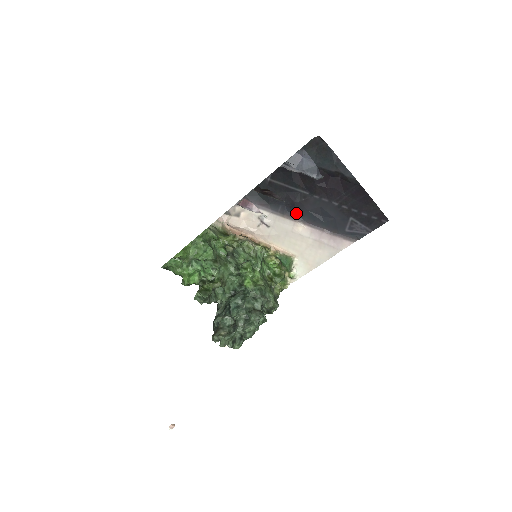
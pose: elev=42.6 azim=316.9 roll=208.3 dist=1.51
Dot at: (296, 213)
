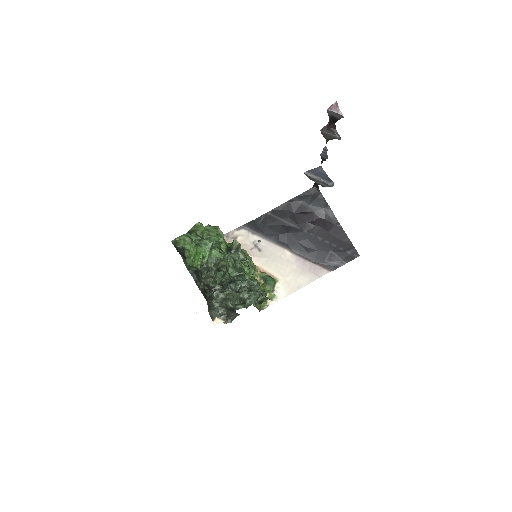
Dot at: (286, 243)
